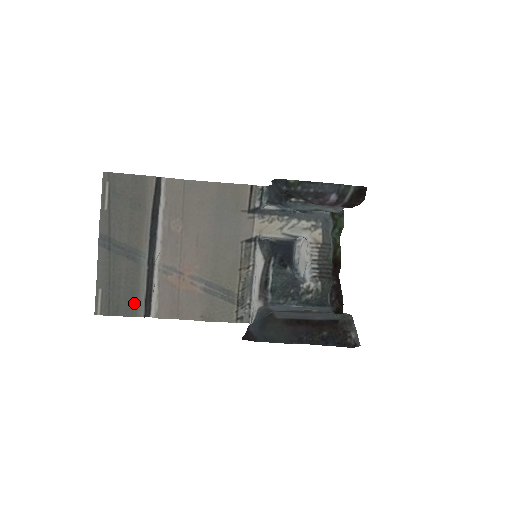
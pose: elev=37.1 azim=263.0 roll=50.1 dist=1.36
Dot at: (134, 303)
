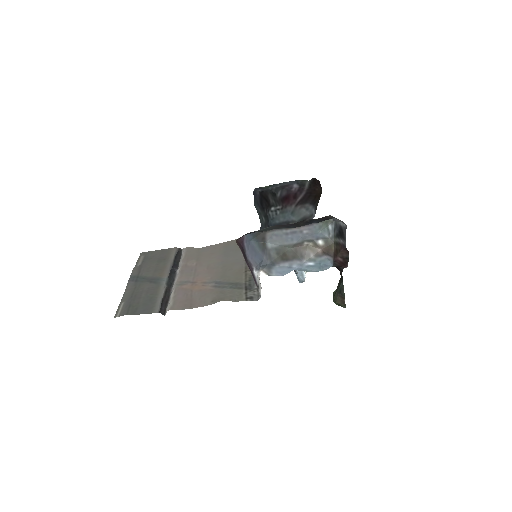
Dot at: (151, 306)
